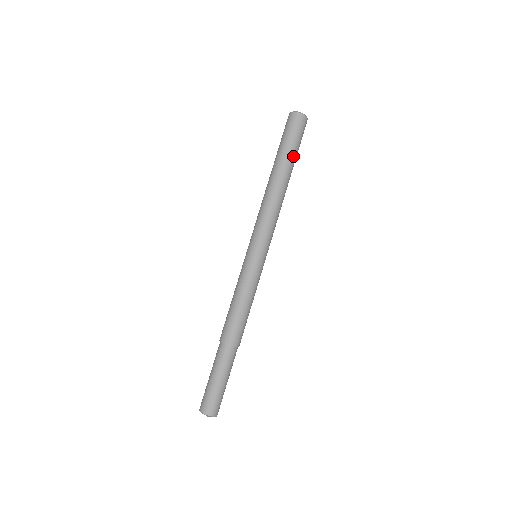
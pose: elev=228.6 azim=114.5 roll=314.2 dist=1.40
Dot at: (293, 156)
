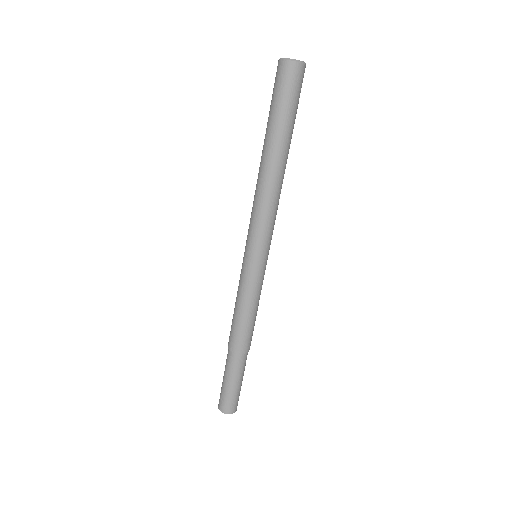
Dot at: (289, 127)
